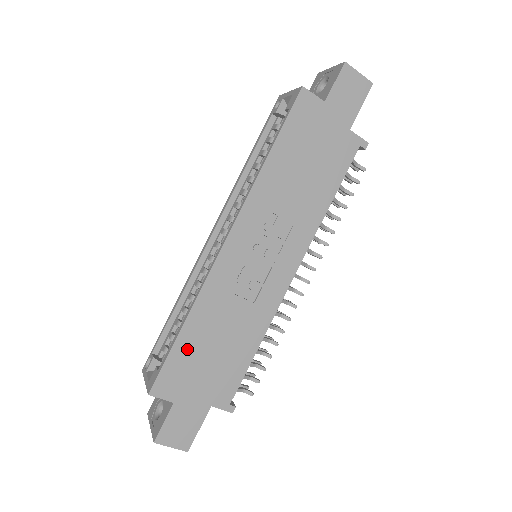
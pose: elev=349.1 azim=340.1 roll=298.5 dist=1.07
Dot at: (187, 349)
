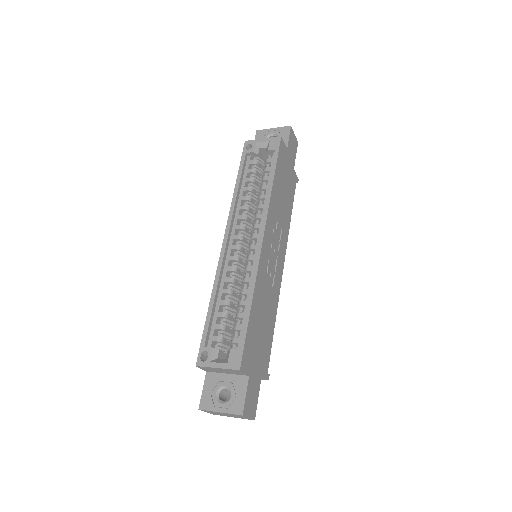
Dot at: (253, 327)
